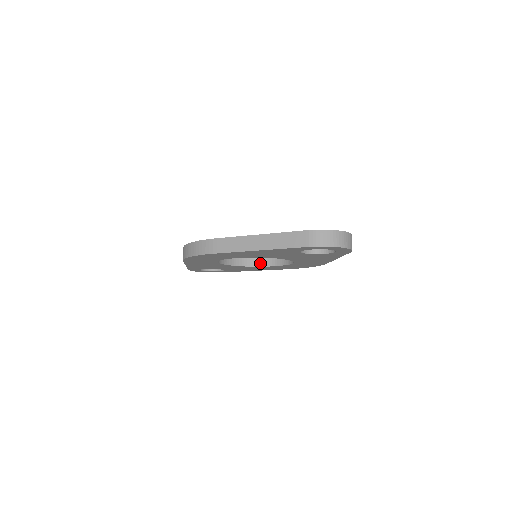
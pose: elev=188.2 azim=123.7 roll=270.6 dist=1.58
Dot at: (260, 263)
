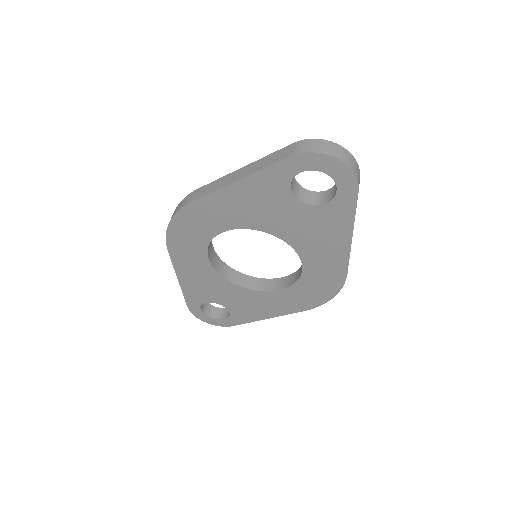
Dot at: (267, 287)
